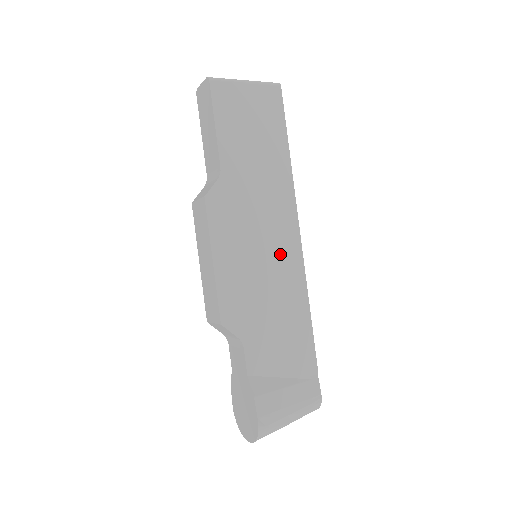
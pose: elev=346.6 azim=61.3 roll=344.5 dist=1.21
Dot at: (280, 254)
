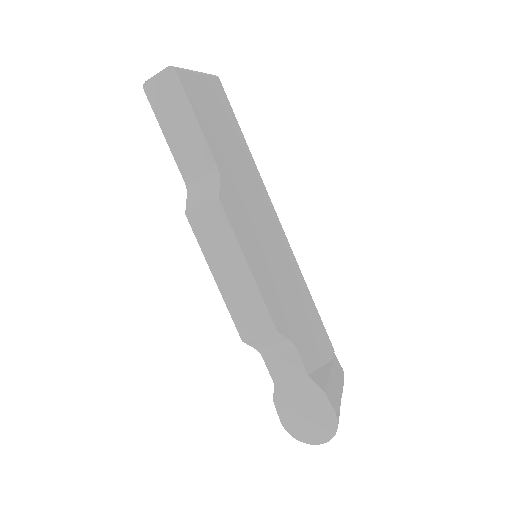
Dot at: (279, 246)
